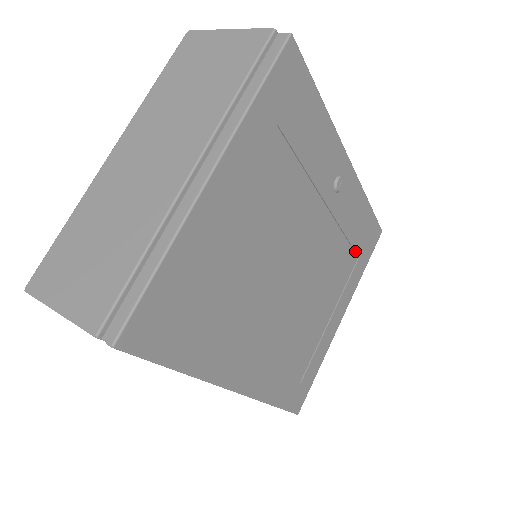
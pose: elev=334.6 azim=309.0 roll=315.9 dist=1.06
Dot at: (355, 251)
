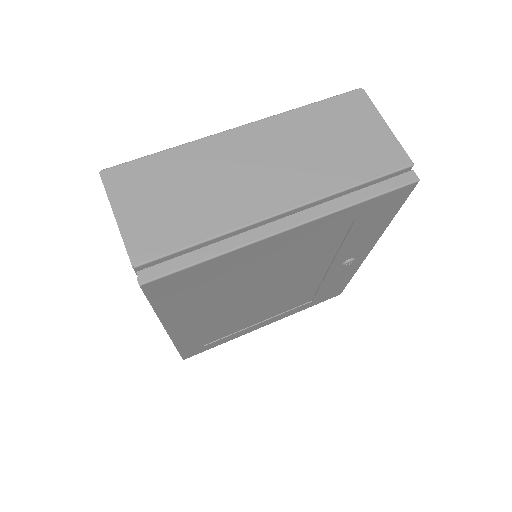
Dot at: (314, 297)
